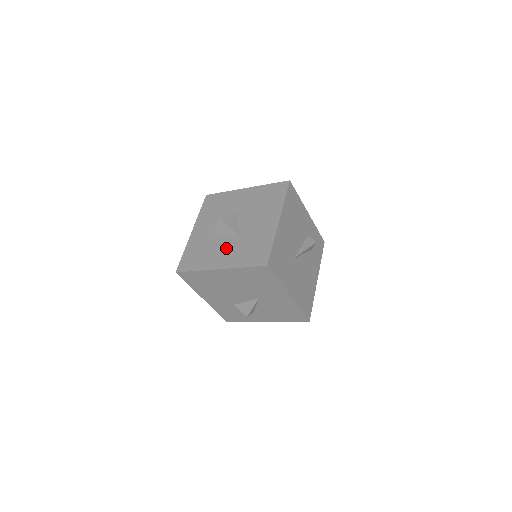
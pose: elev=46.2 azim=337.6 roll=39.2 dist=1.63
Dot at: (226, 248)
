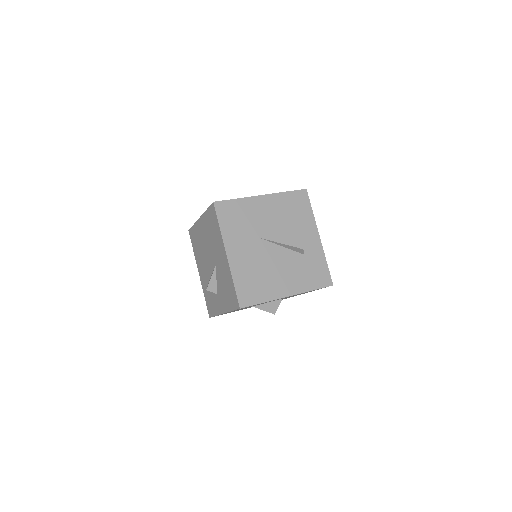
Dot at: occluded
